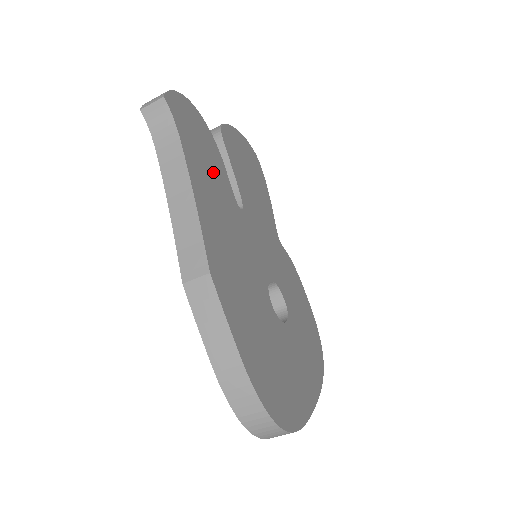
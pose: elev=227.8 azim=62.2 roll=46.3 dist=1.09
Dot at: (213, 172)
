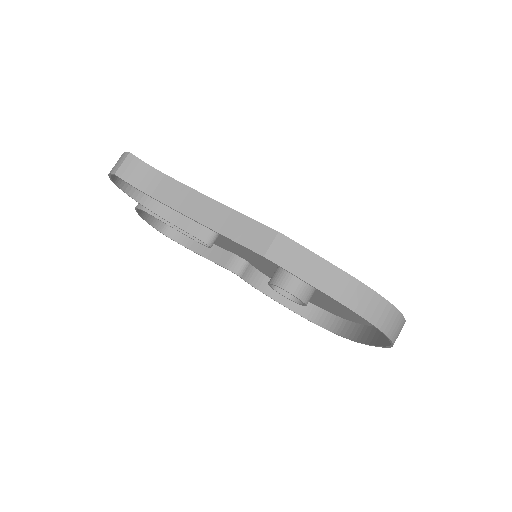
Dot at: occluded
